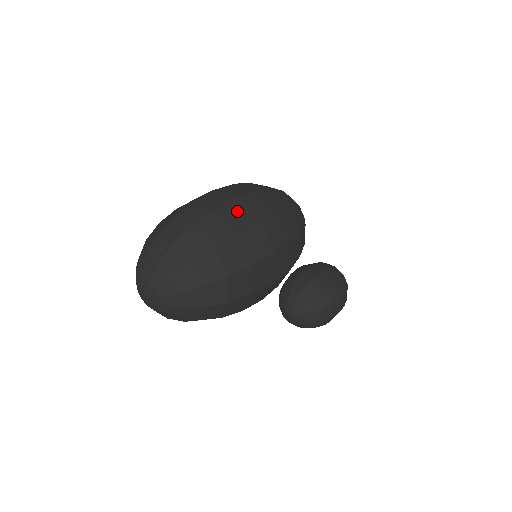
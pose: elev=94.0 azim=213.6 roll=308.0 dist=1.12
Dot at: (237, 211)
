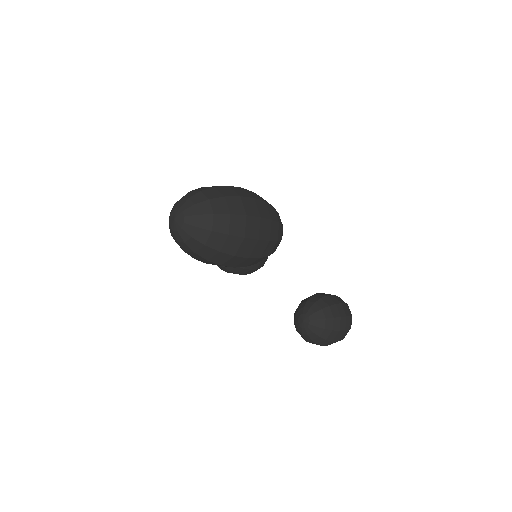
Dot at: occluded
